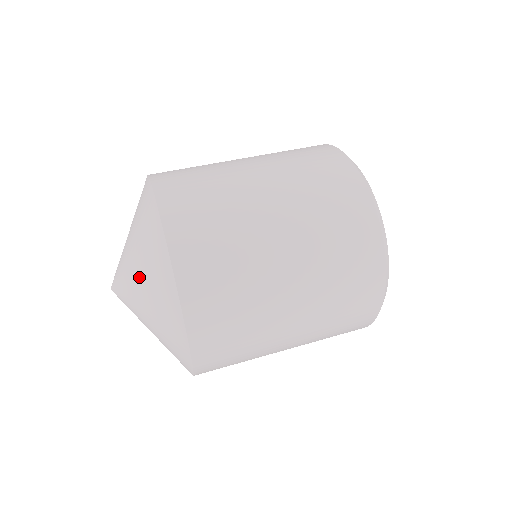
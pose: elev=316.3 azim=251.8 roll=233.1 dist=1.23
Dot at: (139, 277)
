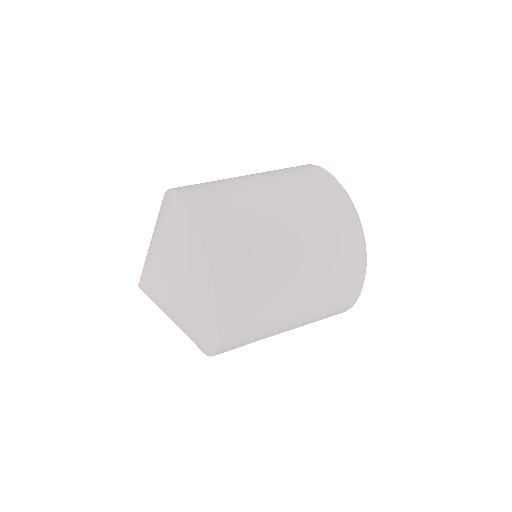
Dot at: (175, 285)
